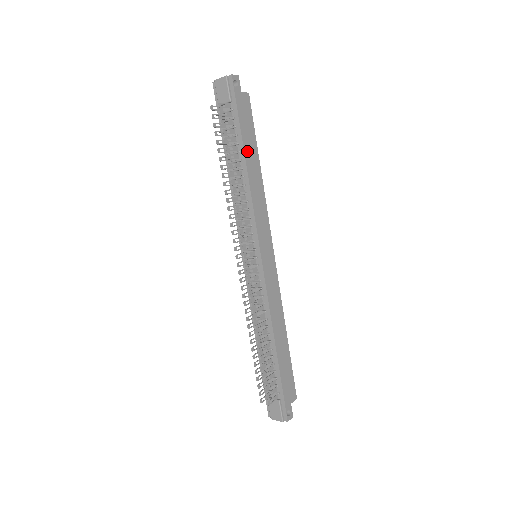
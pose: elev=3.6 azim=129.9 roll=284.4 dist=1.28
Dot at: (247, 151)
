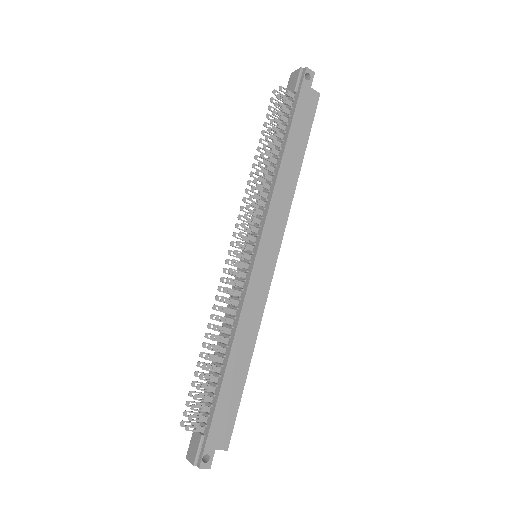
Dot at: (291, 142)
